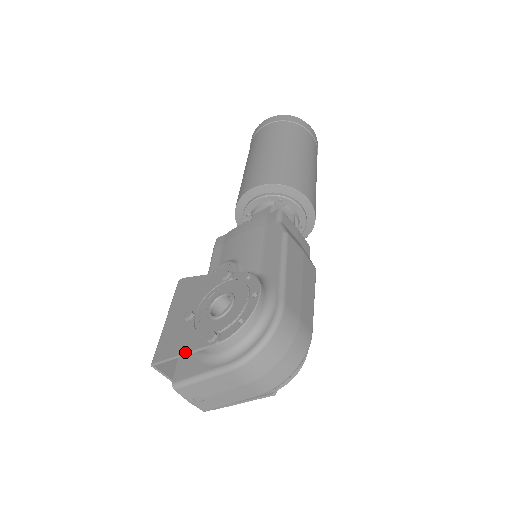
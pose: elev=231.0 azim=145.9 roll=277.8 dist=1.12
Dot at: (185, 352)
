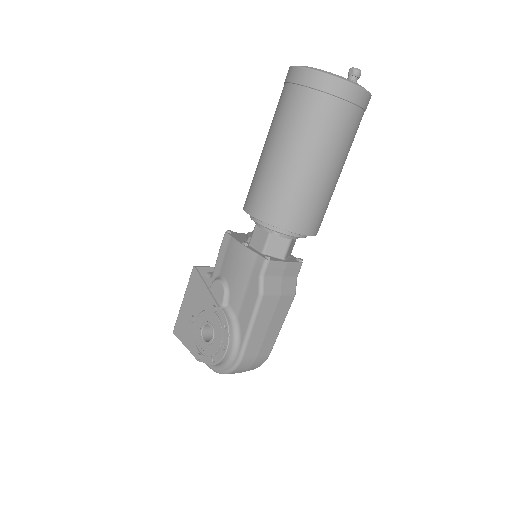
Dot at: (187, 348)
